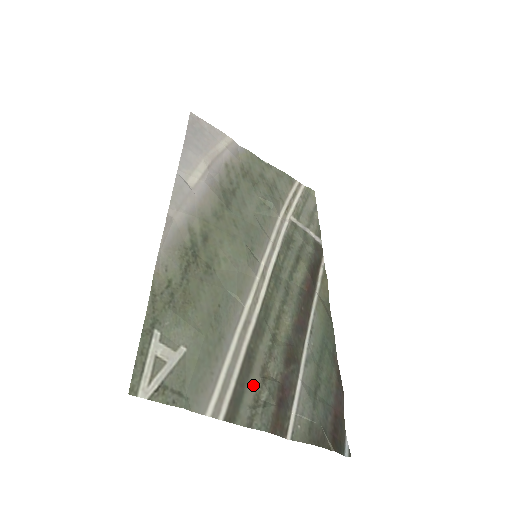
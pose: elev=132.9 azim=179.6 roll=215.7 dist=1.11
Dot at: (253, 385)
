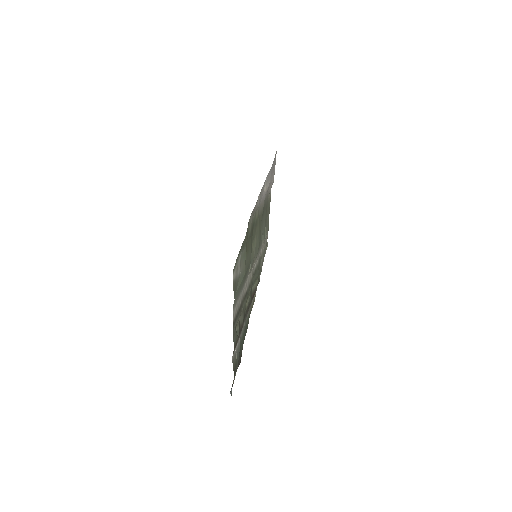
Dot at: (238, 319)
